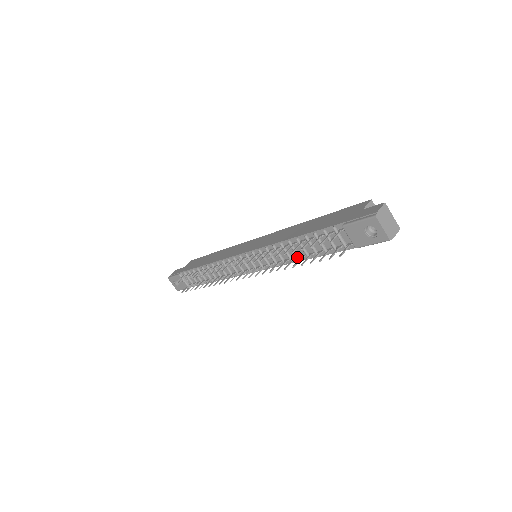
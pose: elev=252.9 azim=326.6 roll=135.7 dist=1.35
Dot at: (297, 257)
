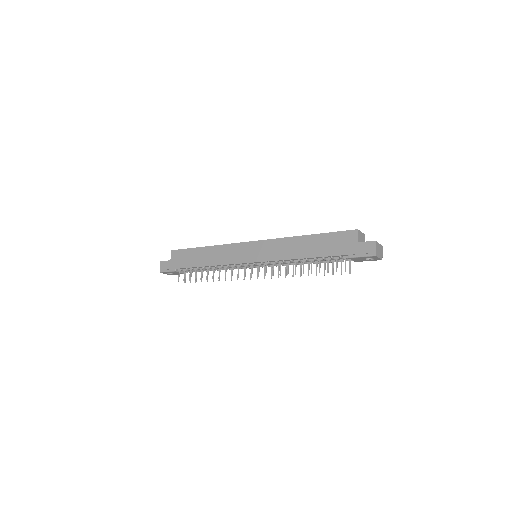
Dot at: occluded
